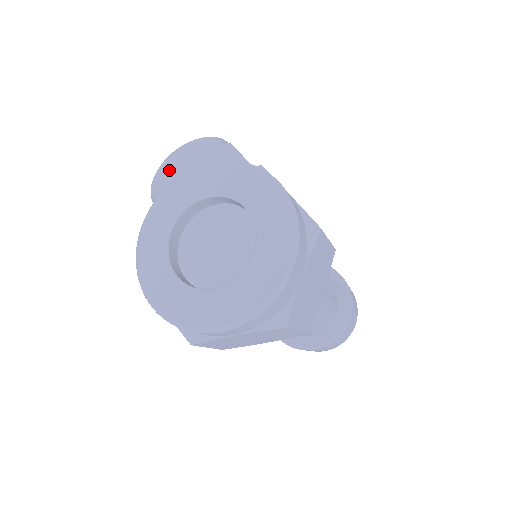
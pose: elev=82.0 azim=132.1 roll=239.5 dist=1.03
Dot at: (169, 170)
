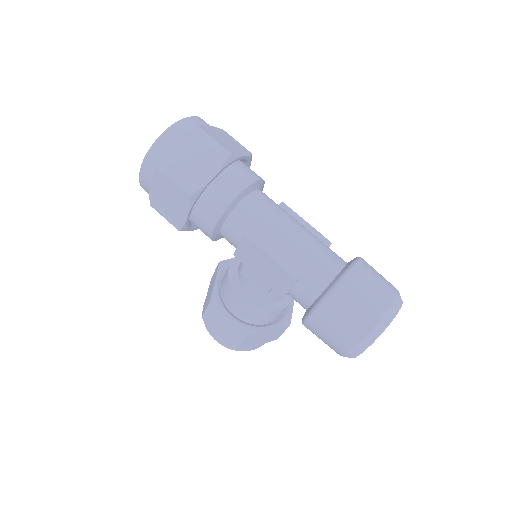
Dot at: occluded
